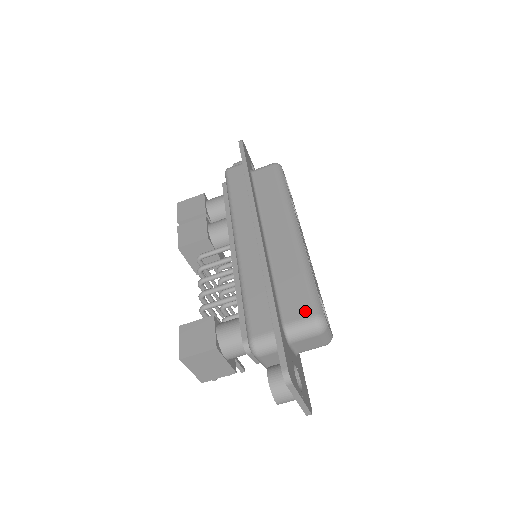
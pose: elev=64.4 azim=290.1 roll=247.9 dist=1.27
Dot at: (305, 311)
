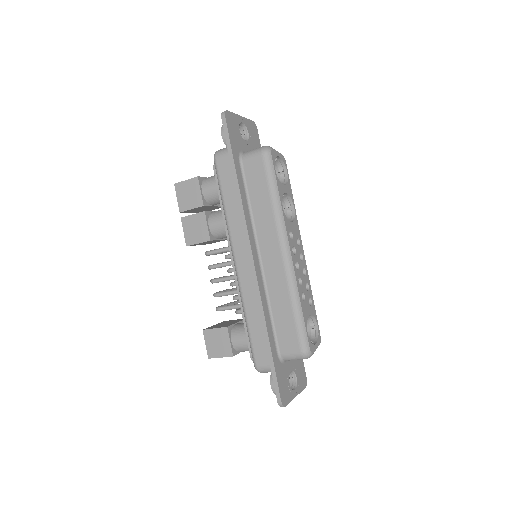
Dot at: (295, 346)
